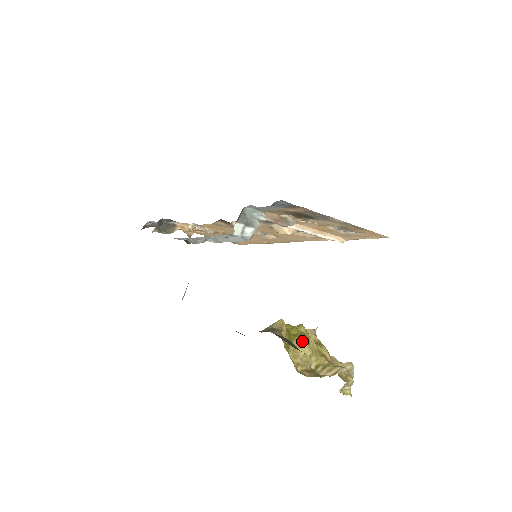
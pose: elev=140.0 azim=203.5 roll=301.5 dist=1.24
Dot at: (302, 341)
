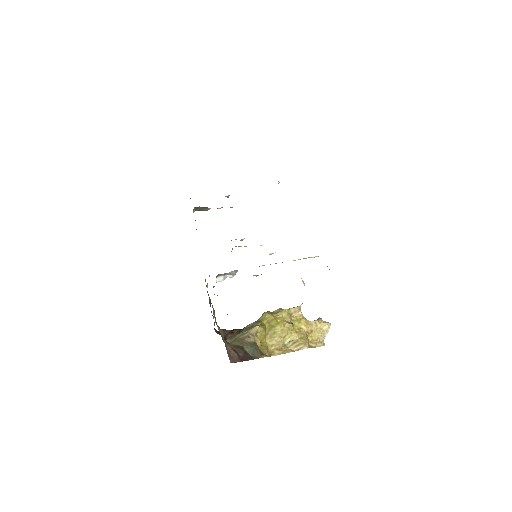
Dot at: (277, 330)
